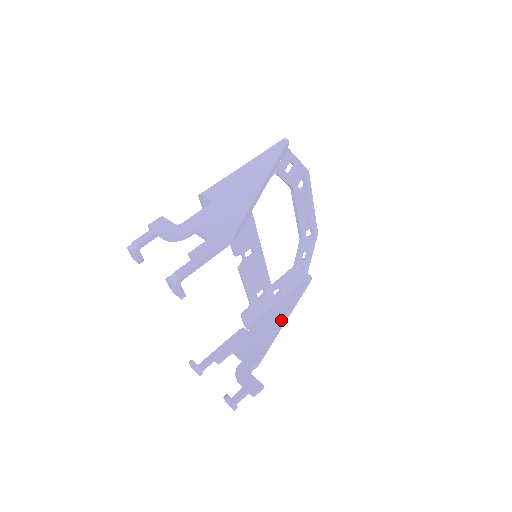
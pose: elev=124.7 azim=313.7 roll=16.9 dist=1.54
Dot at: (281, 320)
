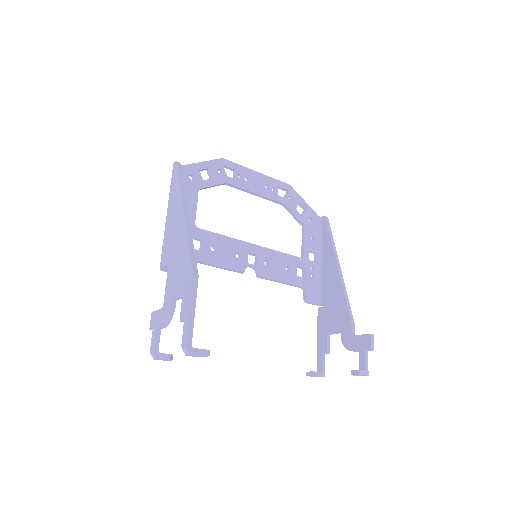
Dot at: (336, 272)
